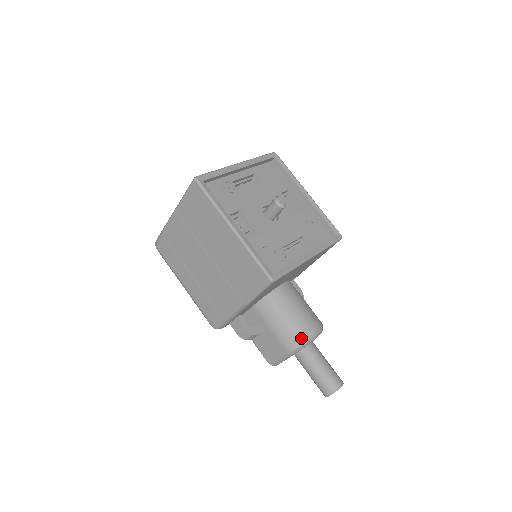
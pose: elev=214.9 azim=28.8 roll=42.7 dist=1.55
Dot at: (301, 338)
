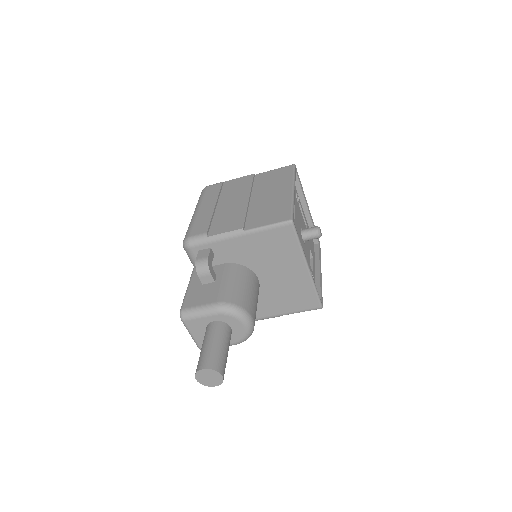
Dot at: (240, 305)
